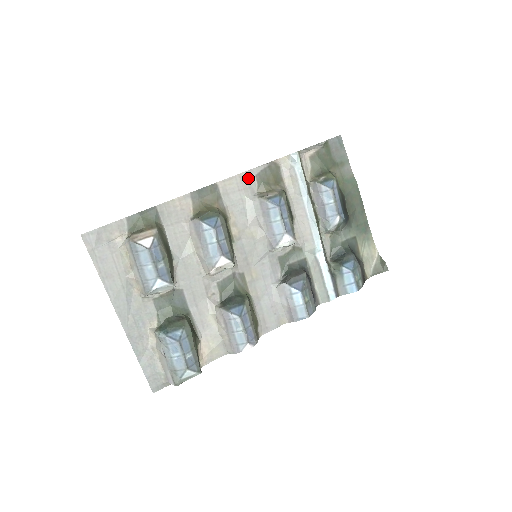
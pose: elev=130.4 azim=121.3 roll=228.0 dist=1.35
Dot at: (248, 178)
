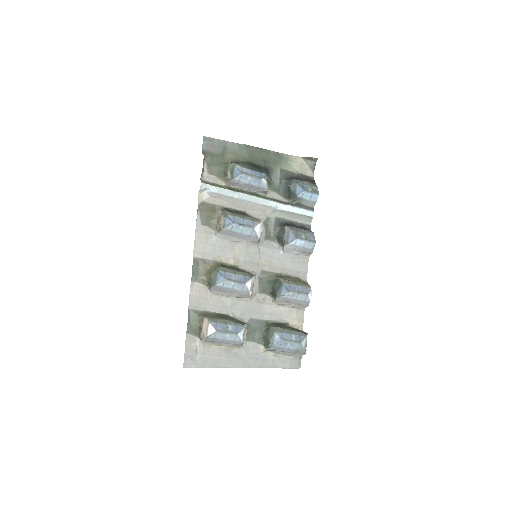
Dot at: (201, 232)
